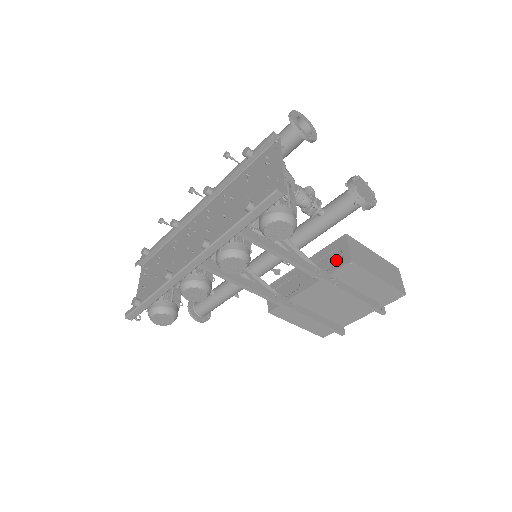
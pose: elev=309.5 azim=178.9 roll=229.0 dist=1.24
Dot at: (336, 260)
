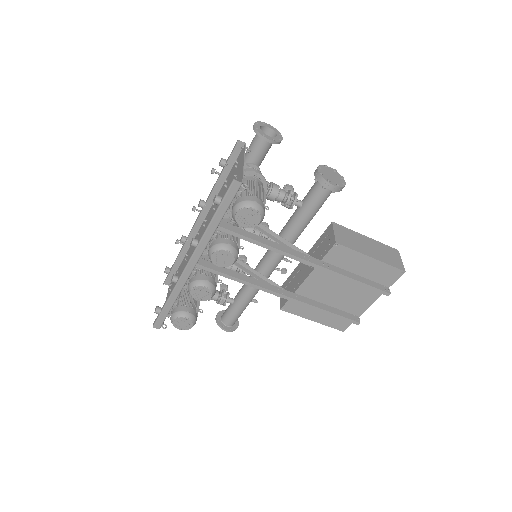
Dot at: (325, 246)
